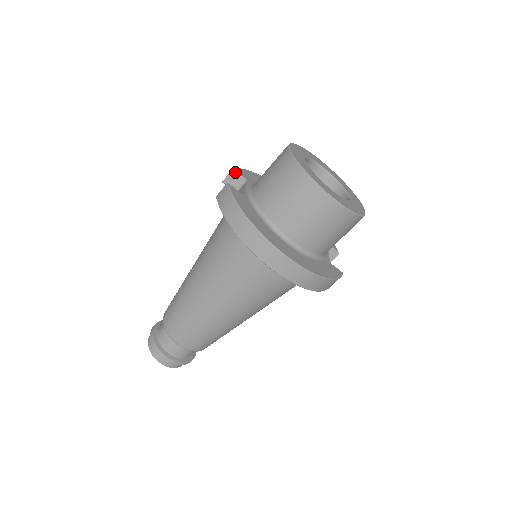
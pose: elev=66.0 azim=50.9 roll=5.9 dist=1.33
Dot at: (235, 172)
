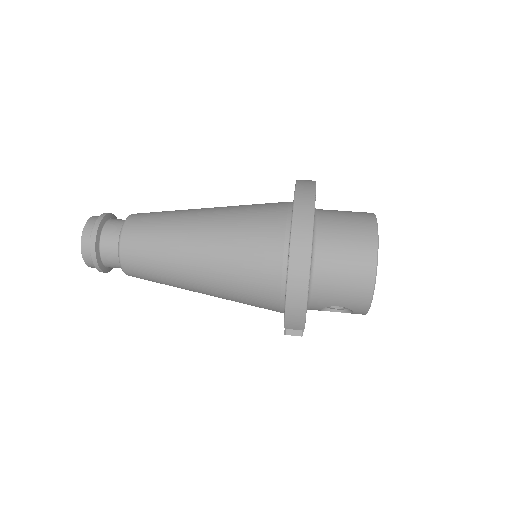
Dot at: occluded
